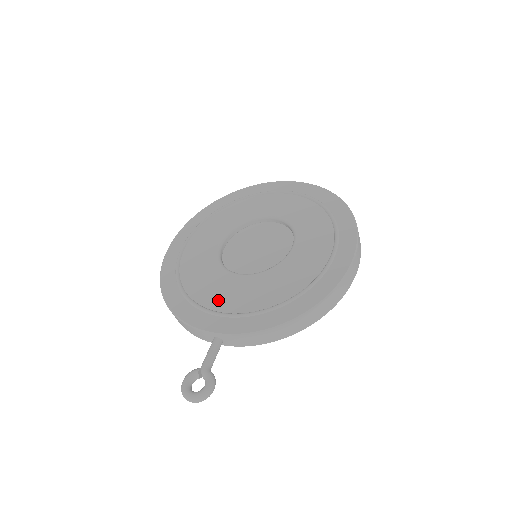
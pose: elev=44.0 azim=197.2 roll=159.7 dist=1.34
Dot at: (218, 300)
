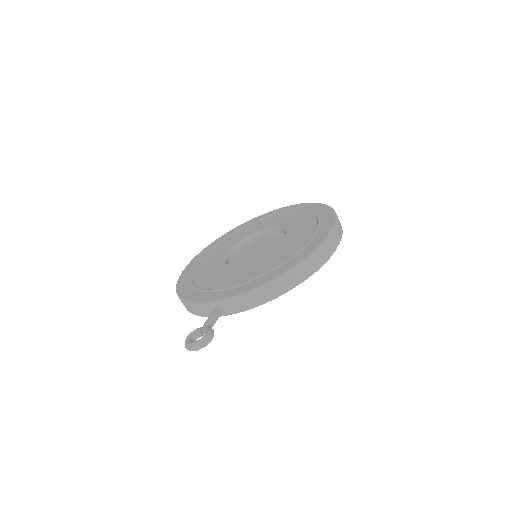
Dot at: (220, 282)
